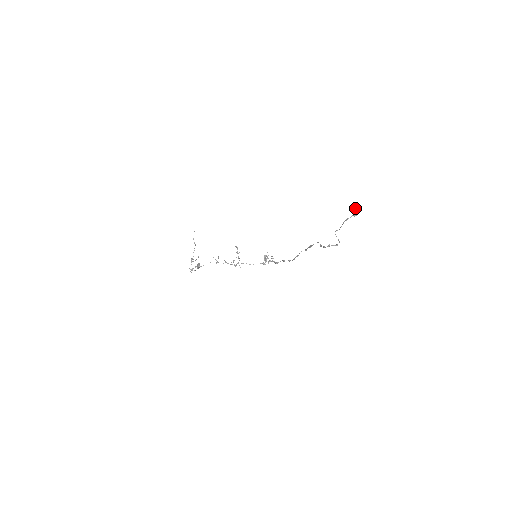
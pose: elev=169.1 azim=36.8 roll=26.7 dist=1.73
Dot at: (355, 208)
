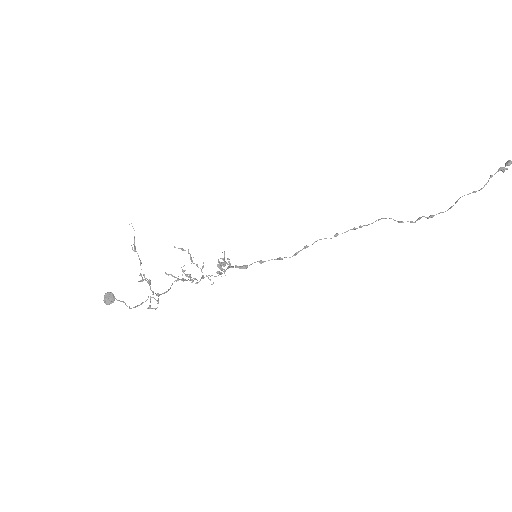
Dot at: occluded
